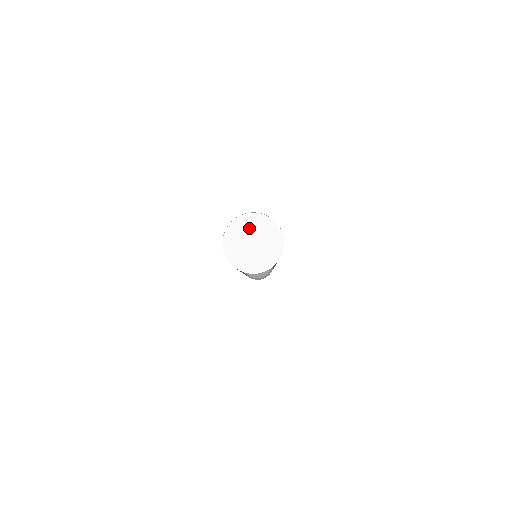
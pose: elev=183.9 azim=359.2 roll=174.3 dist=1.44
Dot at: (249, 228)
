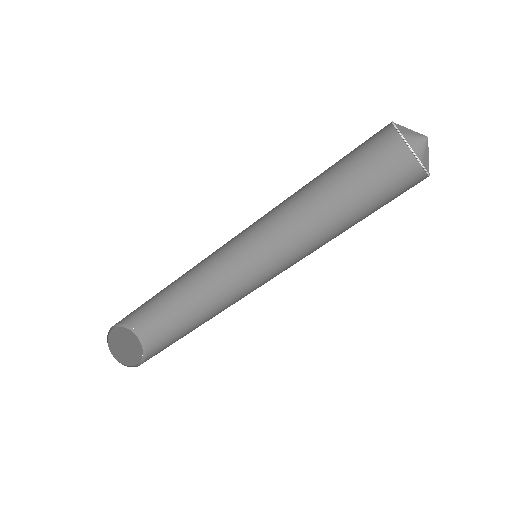
Dot at: occluded
